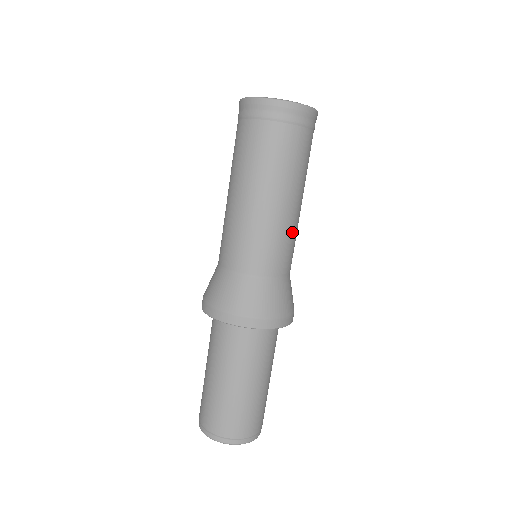
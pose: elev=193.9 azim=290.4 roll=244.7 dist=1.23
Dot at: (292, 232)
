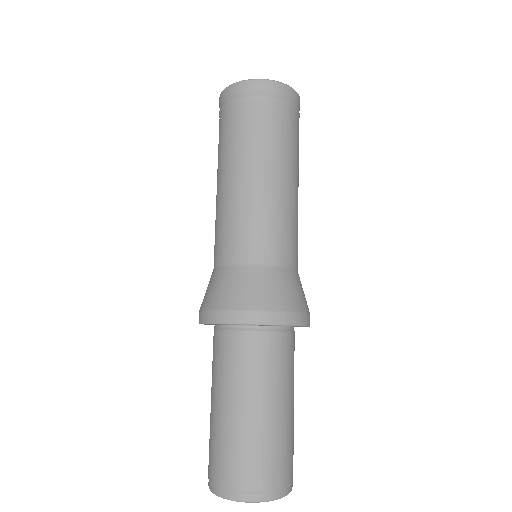
Dot at: (281, 213)
